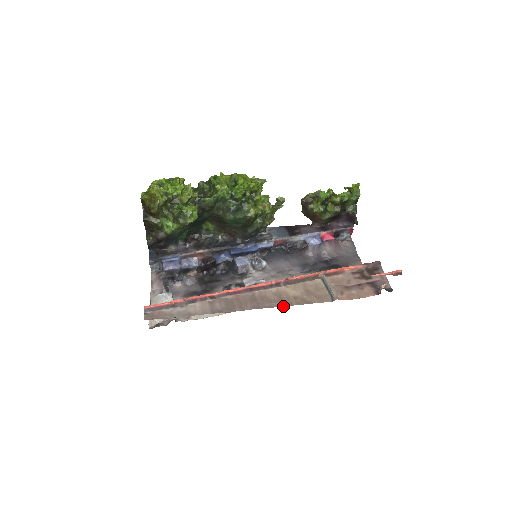
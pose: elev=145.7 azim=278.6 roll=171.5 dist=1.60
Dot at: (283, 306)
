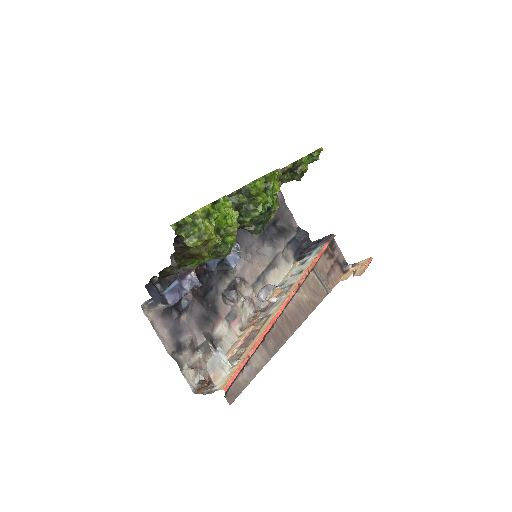
Dot at: occluded
